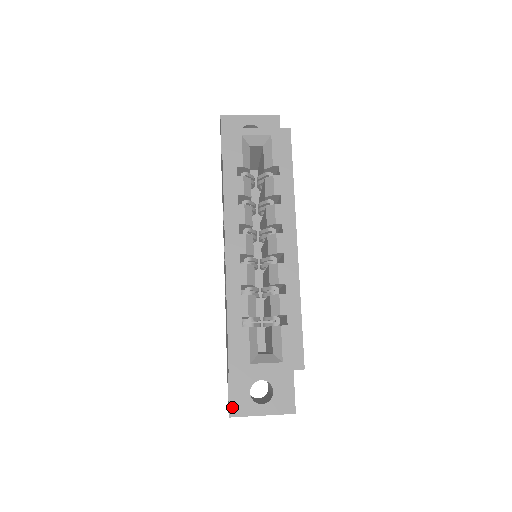
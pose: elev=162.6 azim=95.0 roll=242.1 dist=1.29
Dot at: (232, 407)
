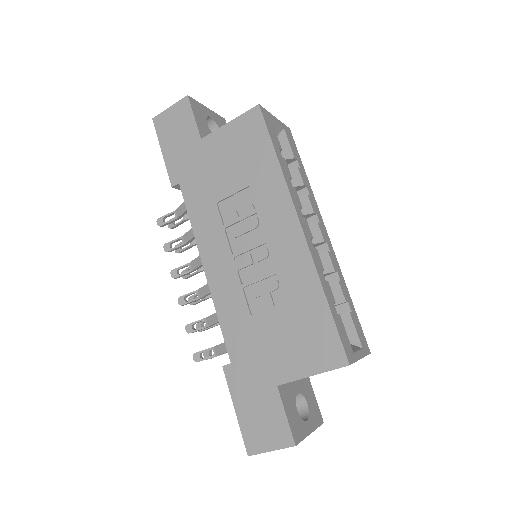
Dot at: (293, 432)
